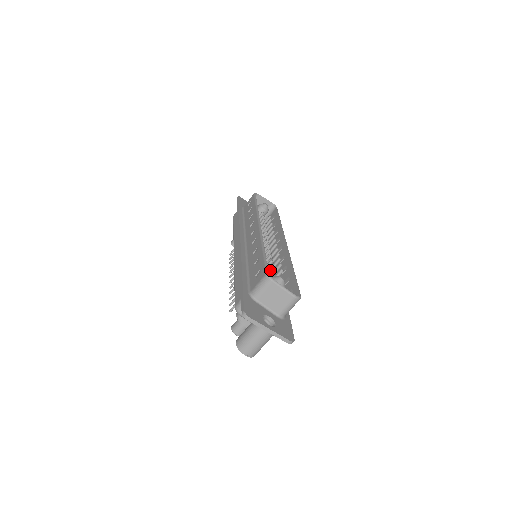
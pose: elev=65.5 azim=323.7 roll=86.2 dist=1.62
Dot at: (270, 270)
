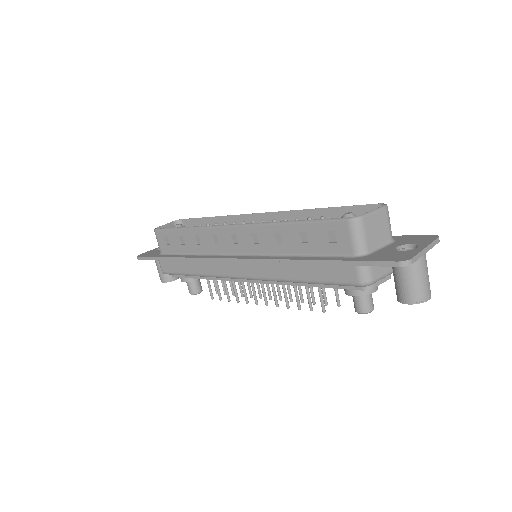
Dot at: occluded
